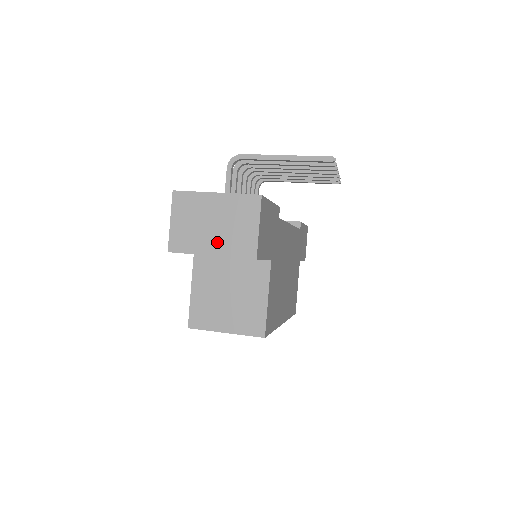
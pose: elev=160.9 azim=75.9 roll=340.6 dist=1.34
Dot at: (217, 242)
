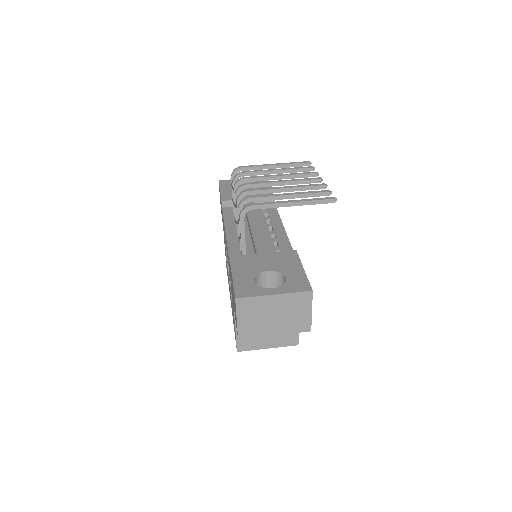
Dot at: (279, 326)
